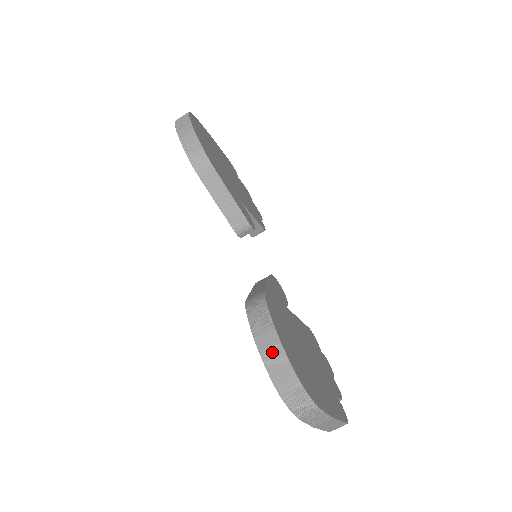
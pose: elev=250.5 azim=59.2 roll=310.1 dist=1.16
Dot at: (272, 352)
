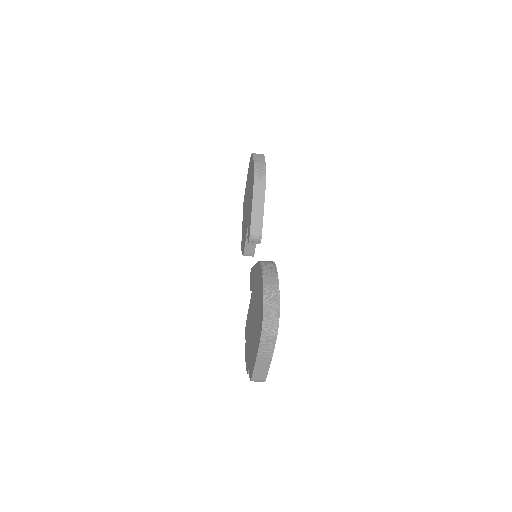
Dot at: (271, 287)
